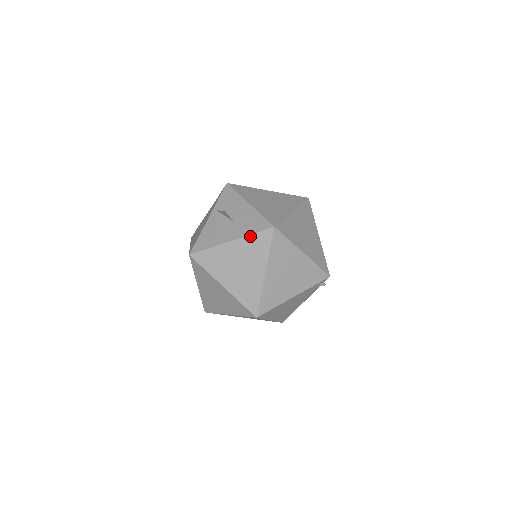
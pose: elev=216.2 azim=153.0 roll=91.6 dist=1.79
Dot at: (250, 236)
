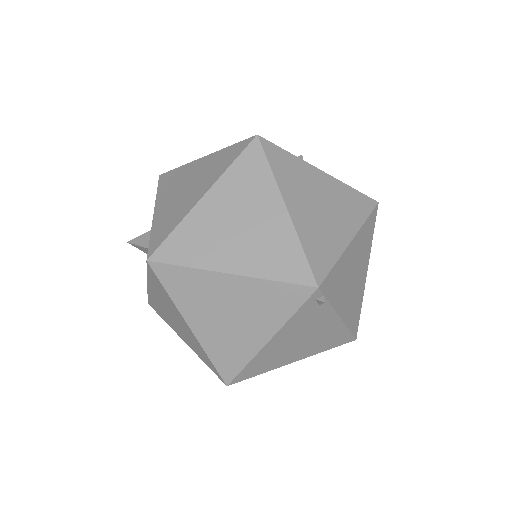
Dot at: (148, 277)
